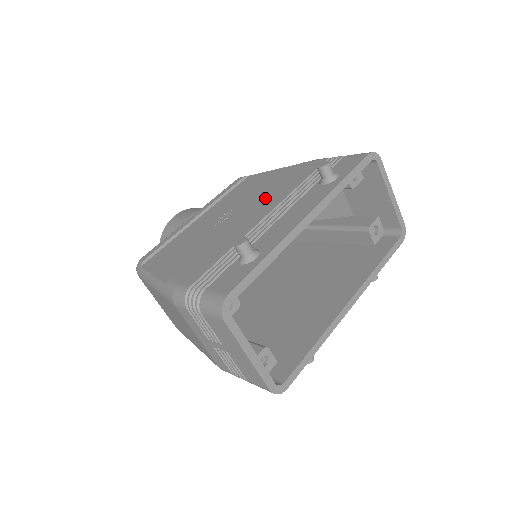
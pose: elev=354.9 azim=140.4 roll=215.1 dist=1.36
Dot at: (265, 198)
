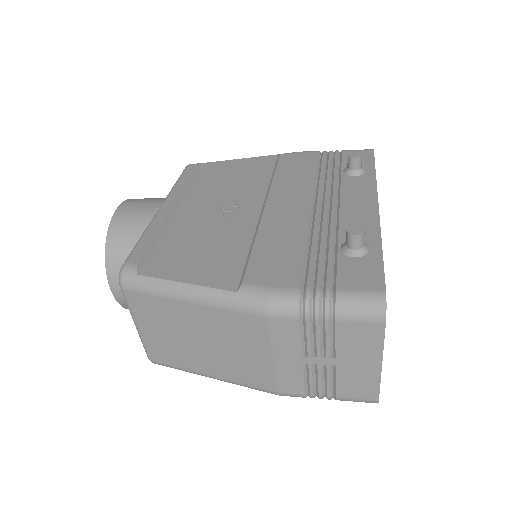
Dot at: (280, 187)
